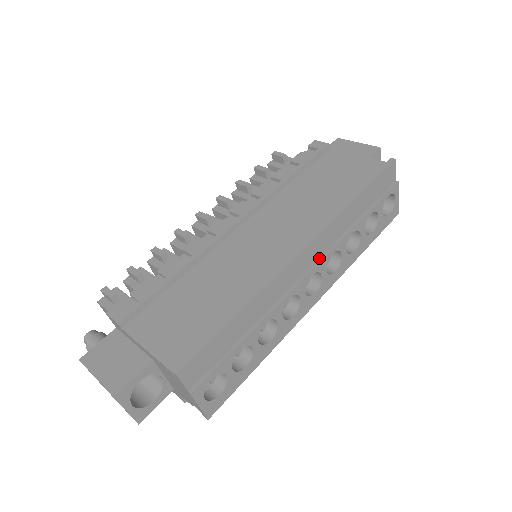
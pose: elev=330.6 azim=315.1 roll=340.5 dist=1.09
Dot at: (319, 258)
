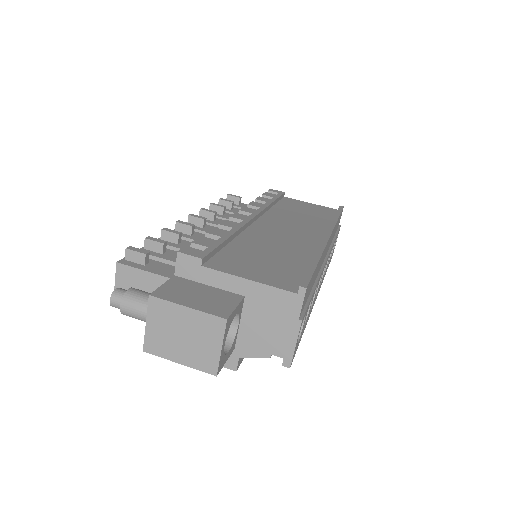
Dot at: (326, 253)
